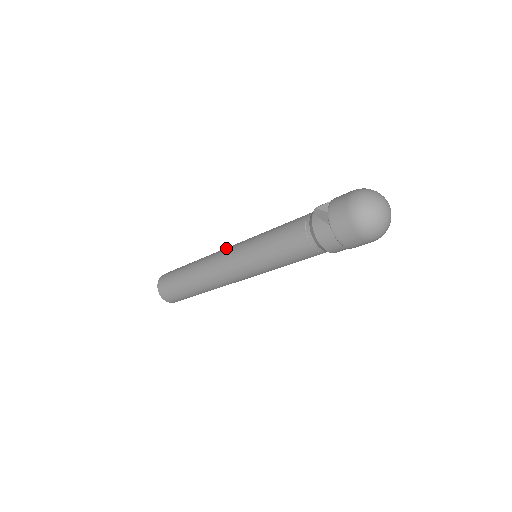
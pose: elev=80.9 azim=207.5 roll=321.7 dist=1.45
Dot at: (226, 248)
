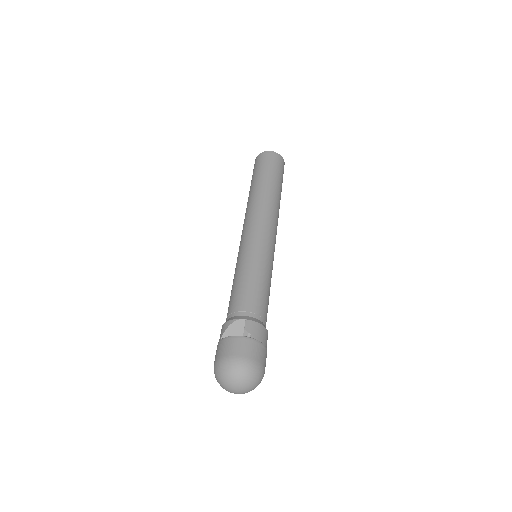
Dot at: (259, 222)
